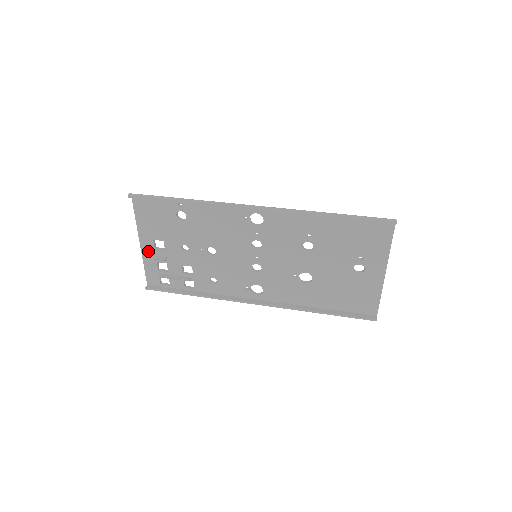
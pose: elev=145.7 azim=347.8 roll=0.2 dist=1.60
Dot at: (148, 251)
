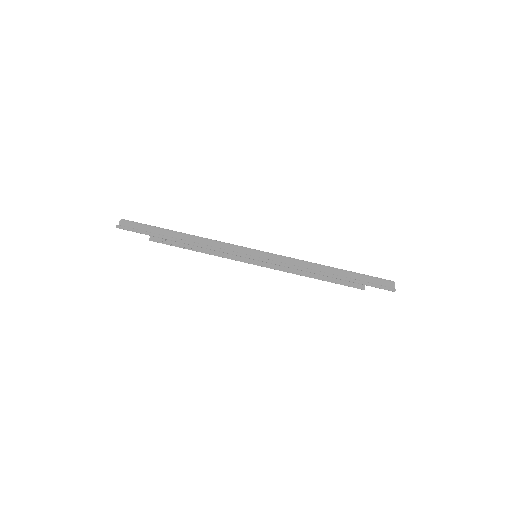
Dot at: occluded
